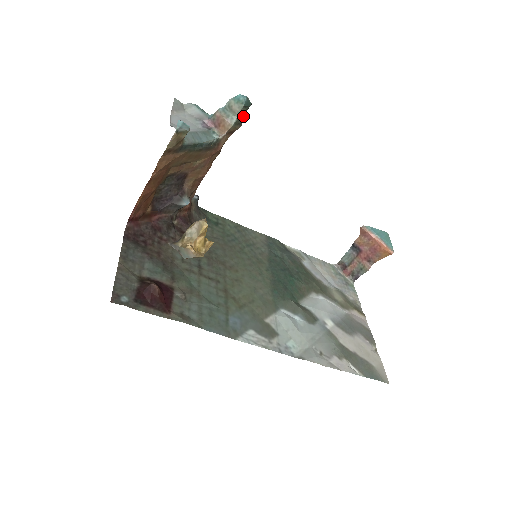
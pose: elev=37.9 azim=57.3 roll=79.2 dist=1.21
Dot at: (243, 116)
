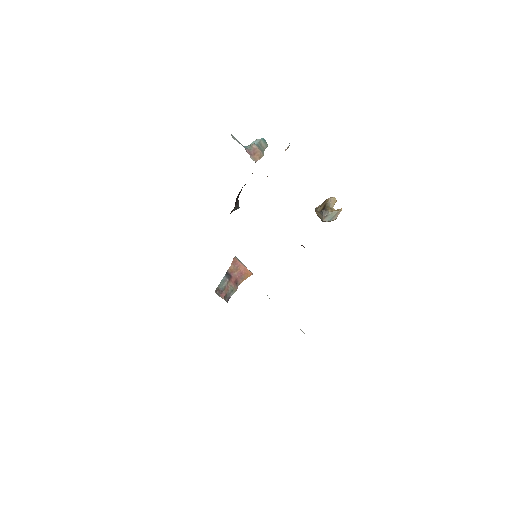
Dot at: occluded
